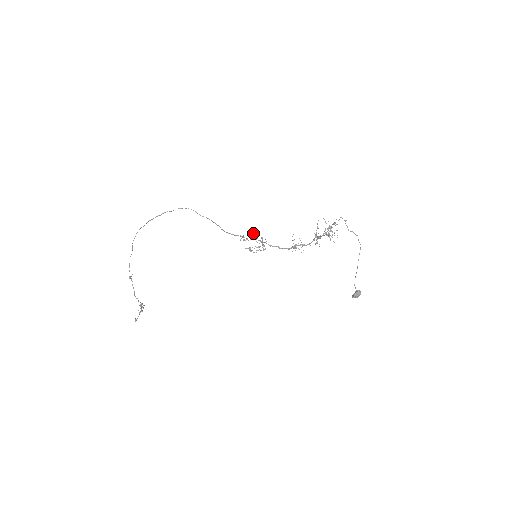
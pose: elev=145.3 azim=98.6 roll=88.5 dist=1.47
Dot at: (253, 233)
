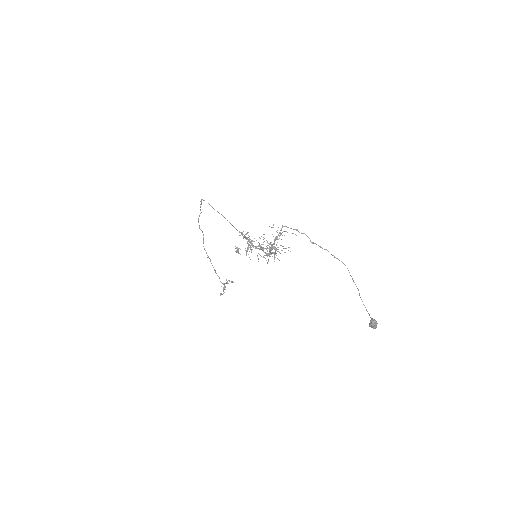
Dot at: occluded
